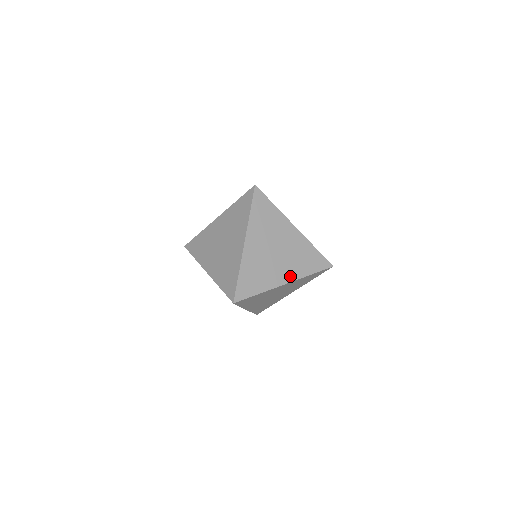
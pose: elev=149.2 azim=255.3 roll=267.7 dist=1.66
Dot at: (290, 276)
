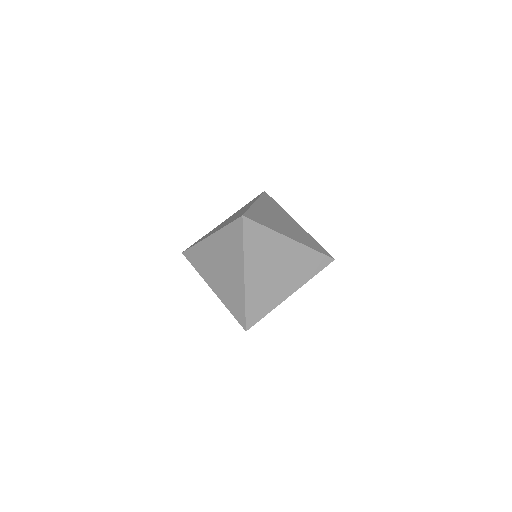
Dot at: (294, 286)
